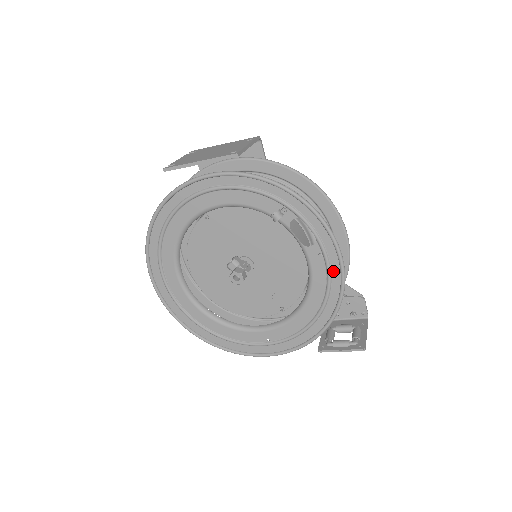
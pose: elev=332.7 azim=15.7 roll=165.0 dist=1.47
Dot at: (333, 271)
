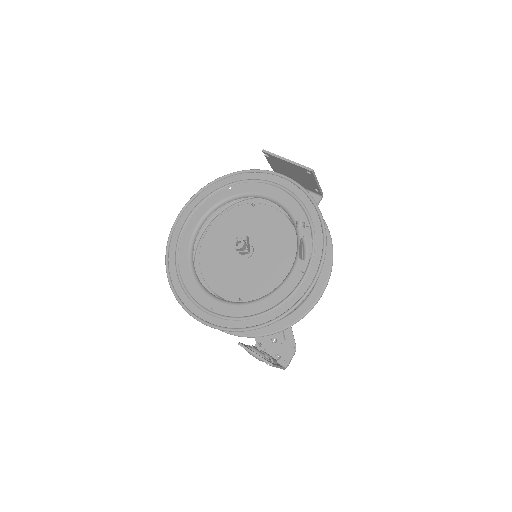
Dot at: (302, 287)
